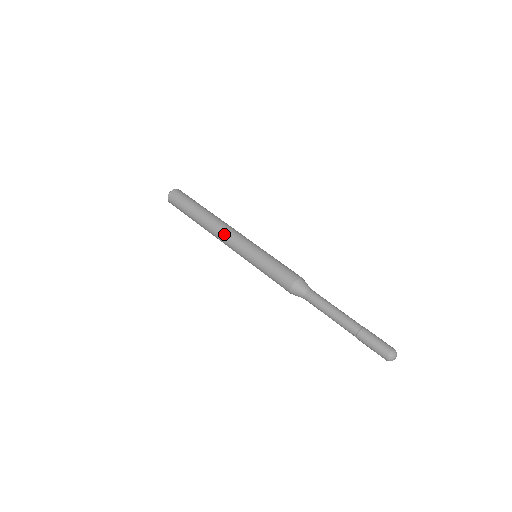
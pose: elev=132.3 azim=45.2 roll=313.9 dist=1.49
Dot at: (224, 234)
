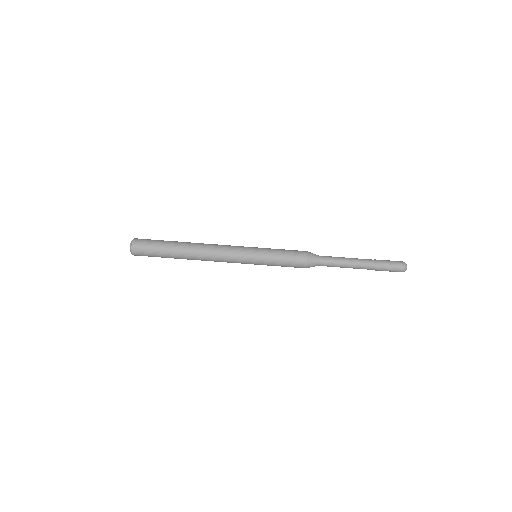
Dot at: (218, 260)
